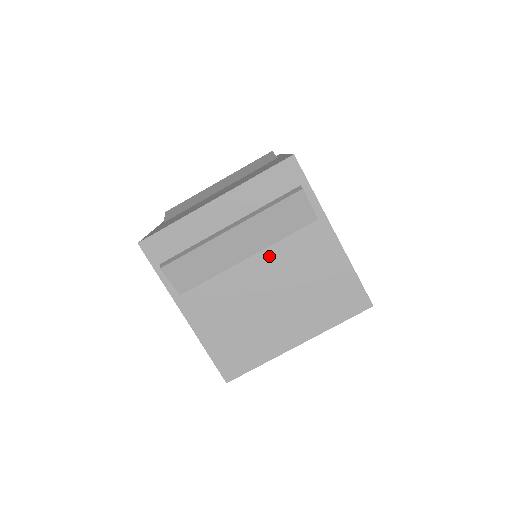
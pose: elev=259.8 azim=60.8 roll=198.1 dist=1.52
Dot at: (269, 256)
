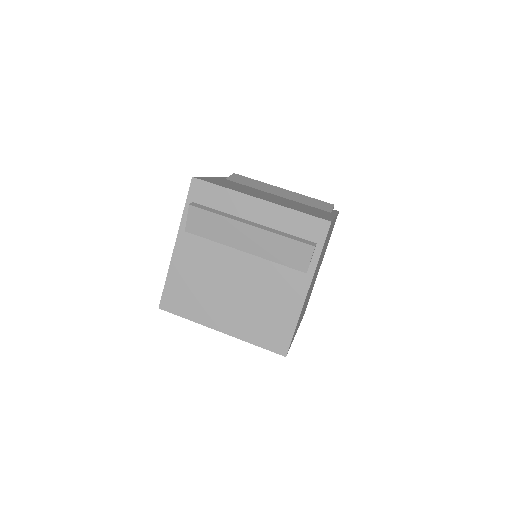
Dot at: (257, 264)
